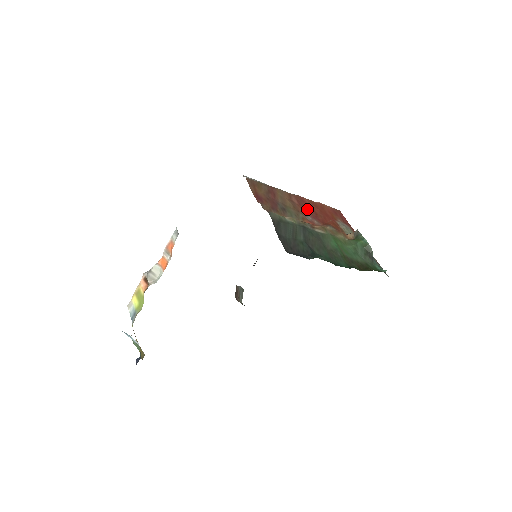
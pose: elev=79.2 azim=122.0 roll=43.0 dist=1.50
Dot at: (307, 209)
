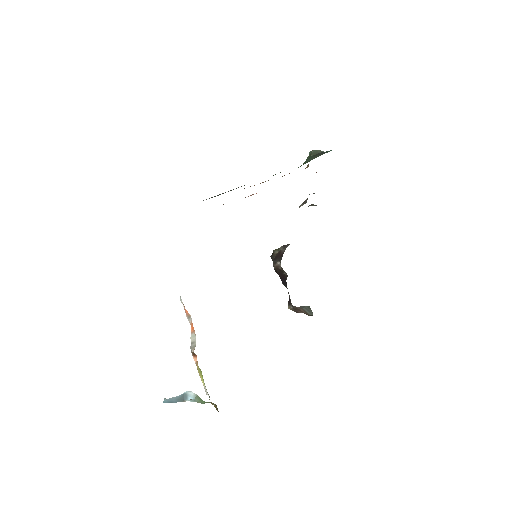
Dot at: occluded
